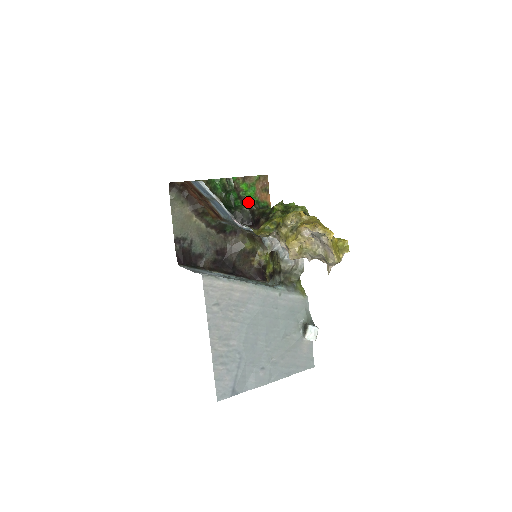
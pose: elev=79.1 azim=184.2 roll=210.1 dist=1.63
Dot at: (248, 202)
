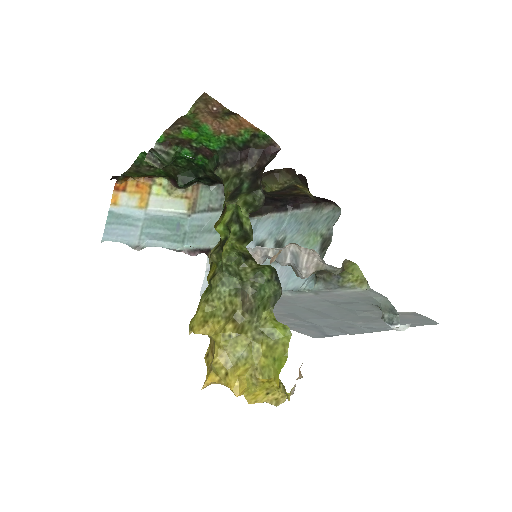
Dot at: (215, 151)
